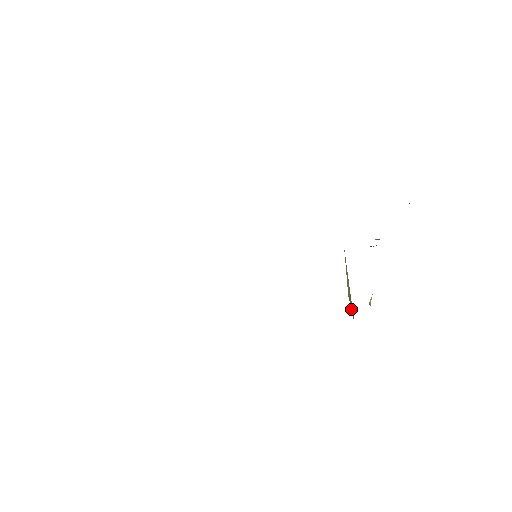
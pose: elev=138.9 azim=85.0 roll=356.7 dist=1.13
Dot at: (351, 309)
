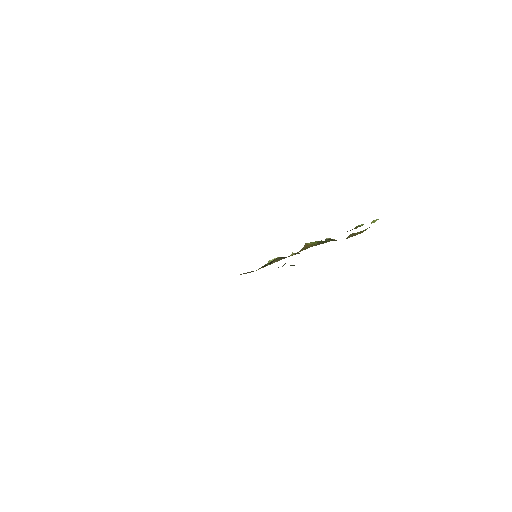
Dot at: (262, 267)
